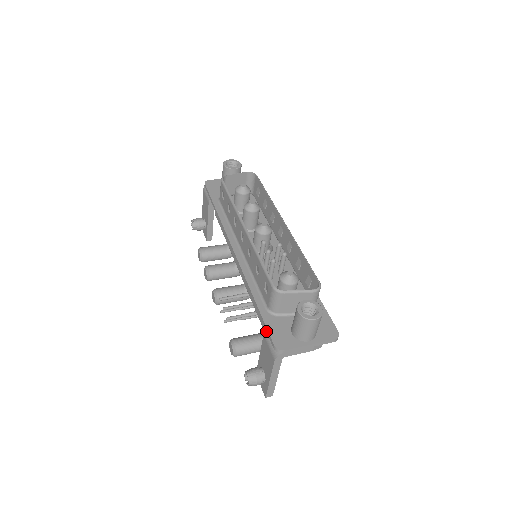
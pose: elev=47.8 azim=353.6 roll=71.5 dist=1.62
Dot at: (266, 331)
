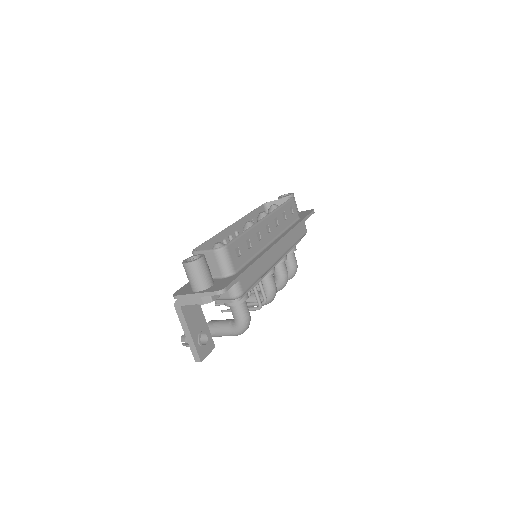
Dot at: occluded
